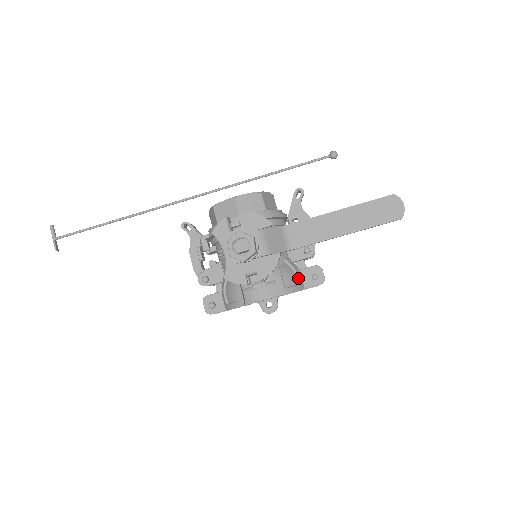
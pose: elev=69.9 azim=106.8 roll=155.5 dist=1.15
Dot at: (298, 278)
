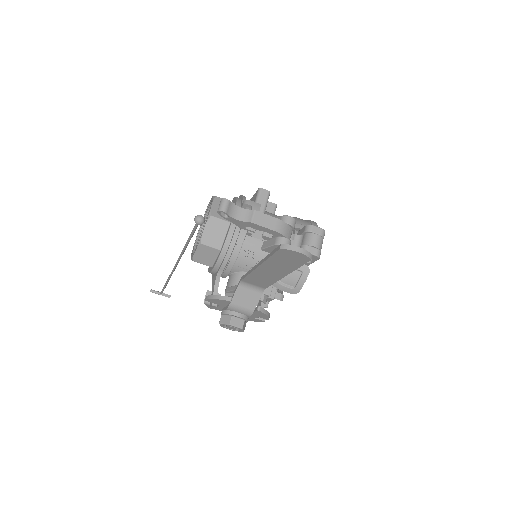
Dot at: (297, 270)
